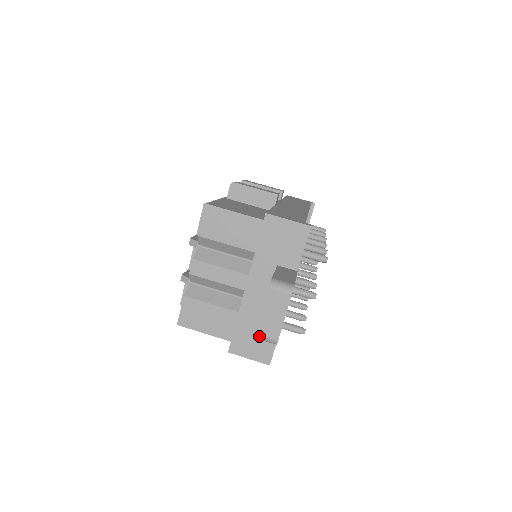
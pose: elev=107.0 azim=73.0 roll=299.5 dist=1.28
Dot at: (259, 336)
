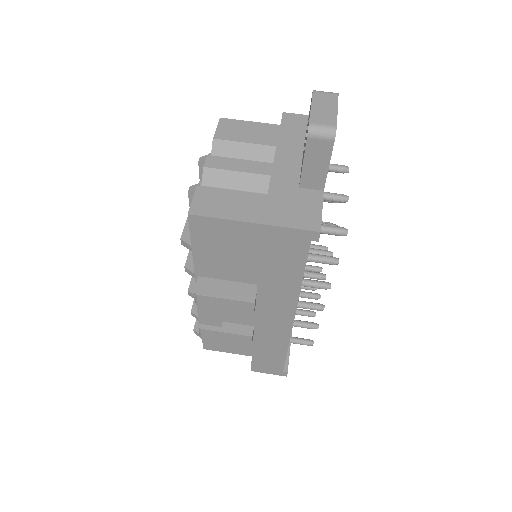
Dot at: (313, 126)
